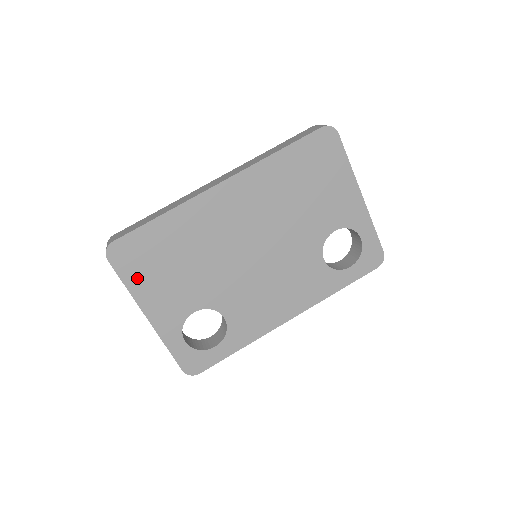
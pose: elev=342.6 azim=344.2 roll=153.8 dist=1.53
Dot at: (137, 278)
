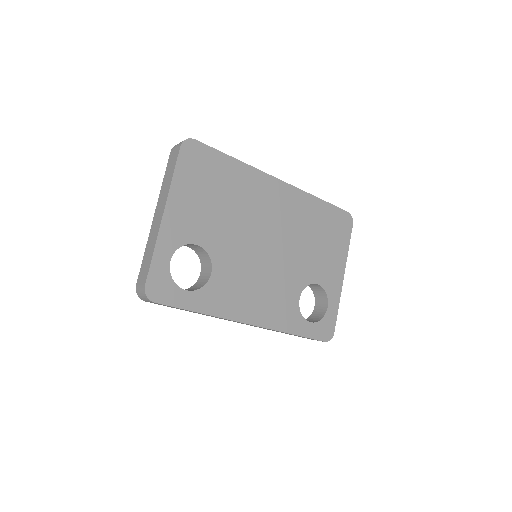
Dot at: (186, 178)
